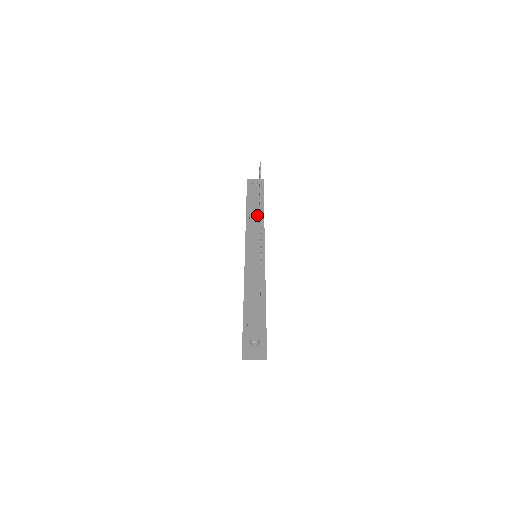
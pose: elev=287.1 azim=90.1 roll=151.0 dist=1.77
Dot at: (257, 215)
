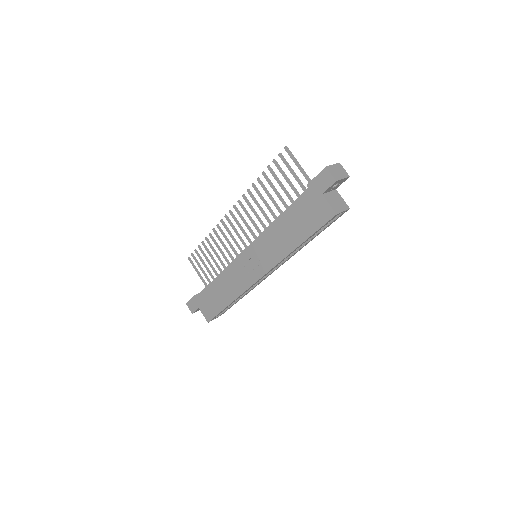
Dot at: occluded
